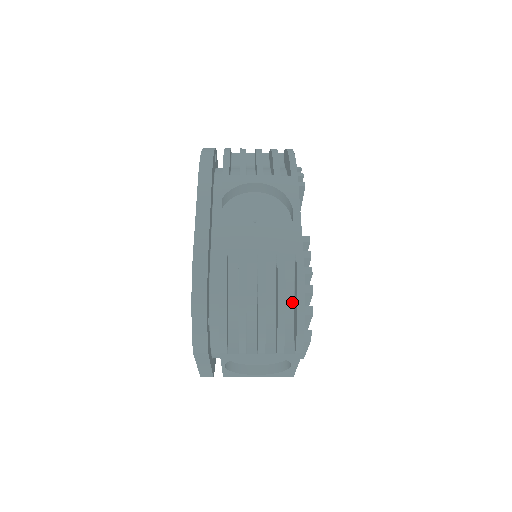
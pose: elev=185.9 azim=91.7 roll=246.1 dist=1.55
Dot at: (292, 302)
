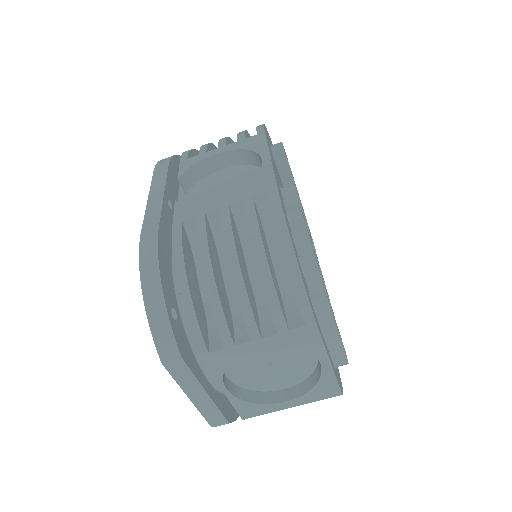
Dot at: (284, 259)
